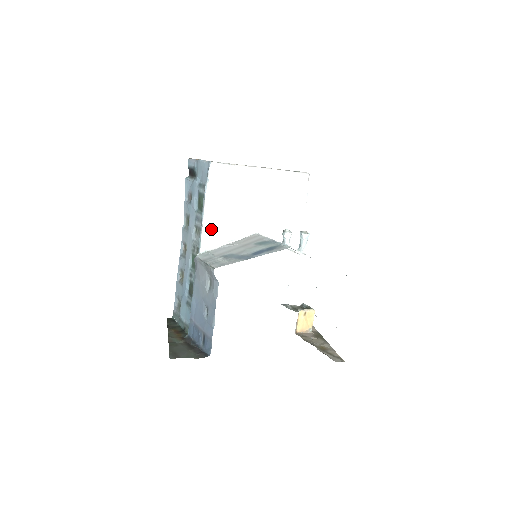
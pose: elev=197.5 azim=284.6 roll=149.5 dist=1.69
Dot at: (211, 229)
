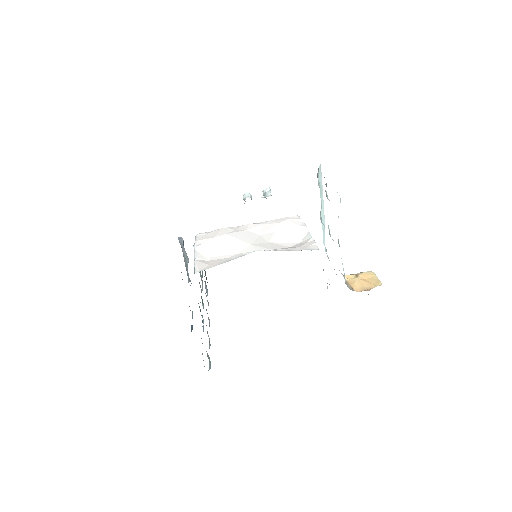
Dot at: (205, 262)
